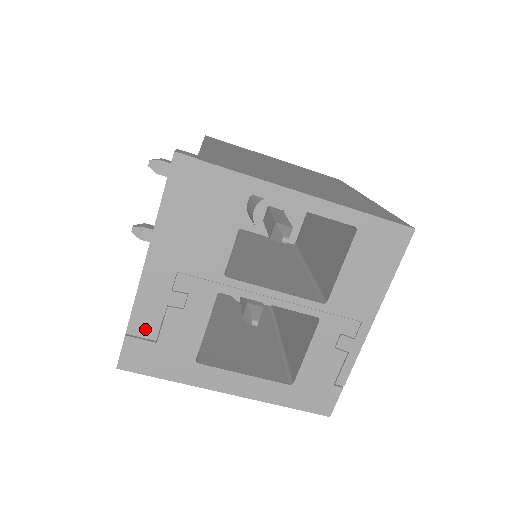
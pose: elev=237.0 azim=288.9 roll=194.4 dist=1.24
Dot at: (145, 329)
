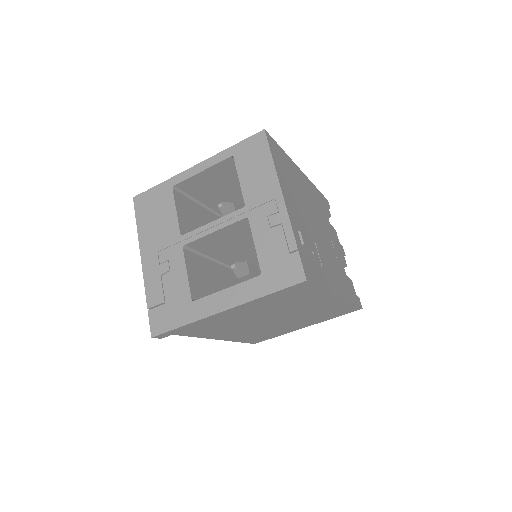
Dot at: (156, 299)
